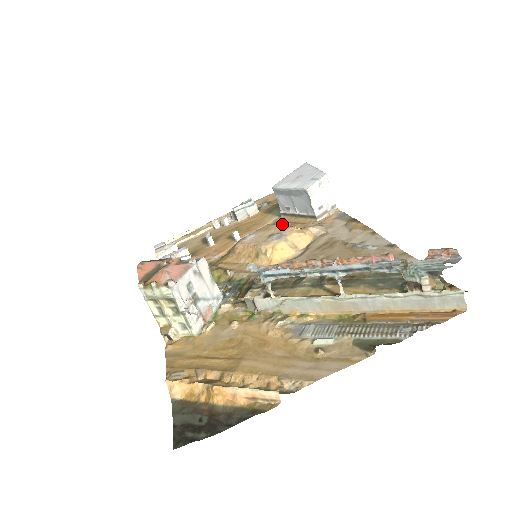
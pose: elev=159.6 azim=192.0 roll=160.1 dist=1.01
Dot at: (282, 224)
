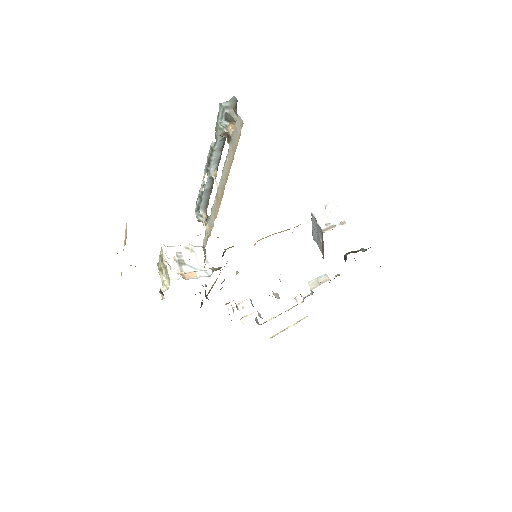
Dot at: occluded
